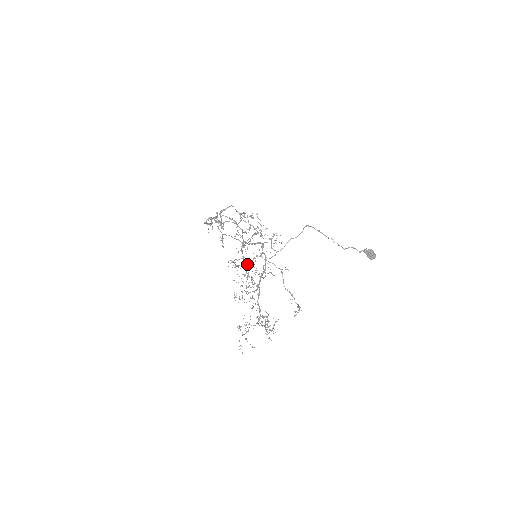
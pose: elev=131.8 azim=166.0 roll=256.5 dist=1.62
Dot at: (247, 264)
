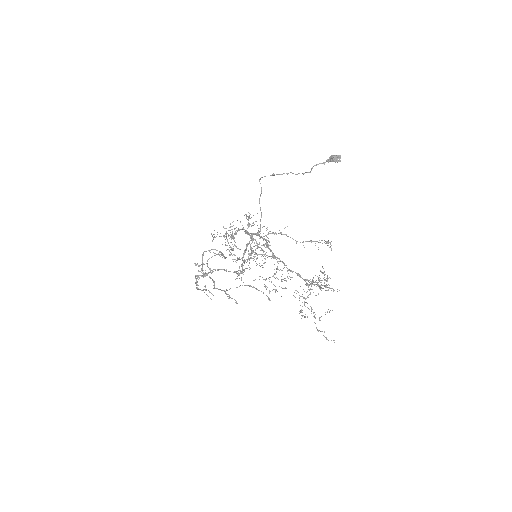
Dot at: occluded
